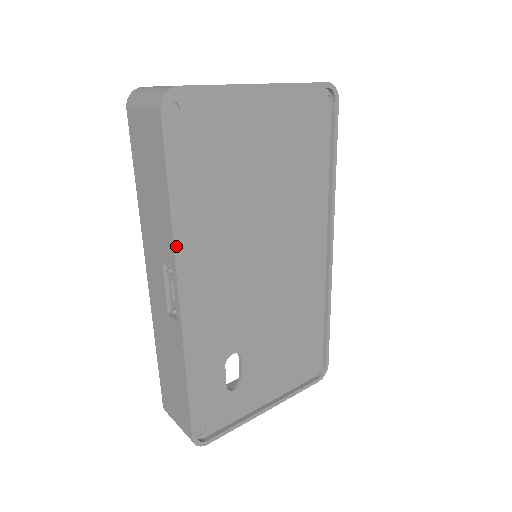
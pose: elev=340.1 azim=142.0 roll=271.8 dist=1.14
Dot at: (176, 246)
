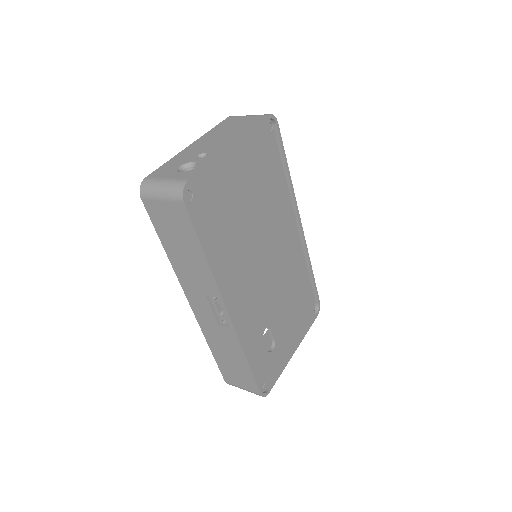
Dot at: (217, 283)
